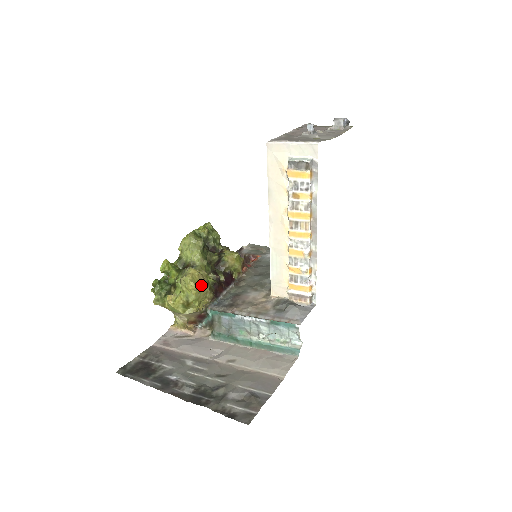
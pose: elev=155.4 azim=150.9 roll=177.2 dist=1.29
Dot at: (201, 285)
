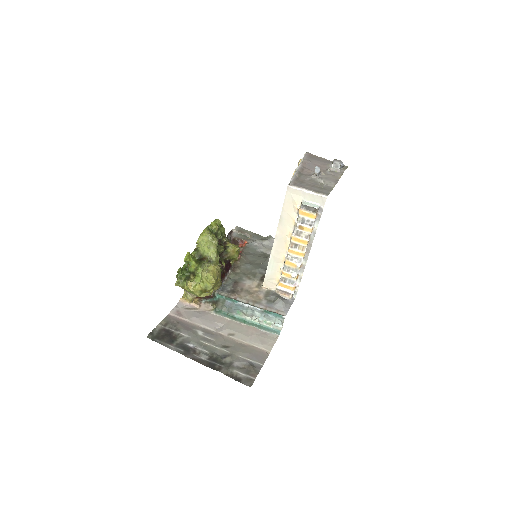
Dot at: (217, 279)
